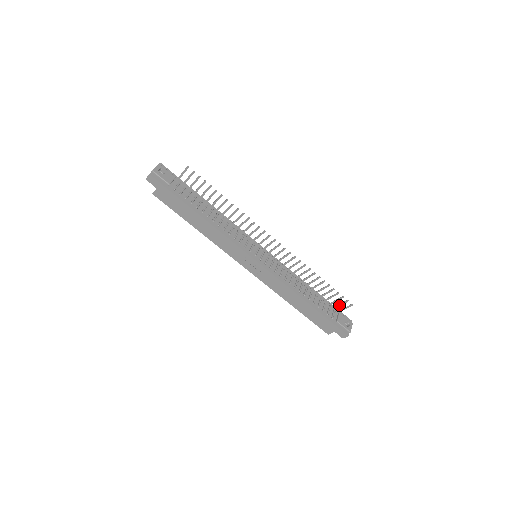
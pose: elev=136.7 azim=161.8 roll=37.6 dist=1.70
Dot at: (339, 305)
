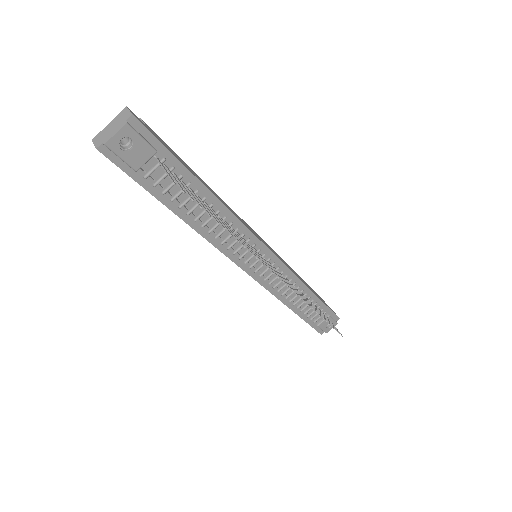
Dot at: (330, 322)
